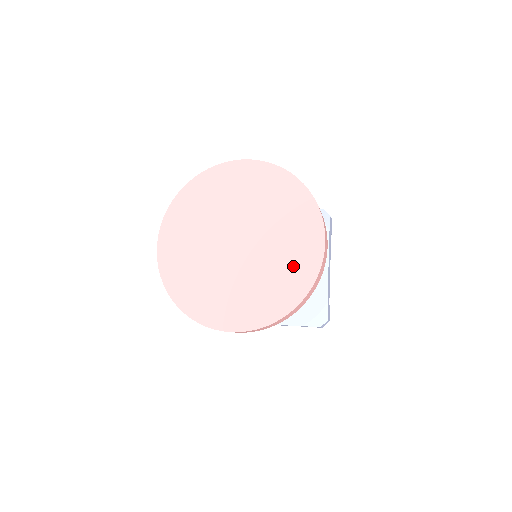
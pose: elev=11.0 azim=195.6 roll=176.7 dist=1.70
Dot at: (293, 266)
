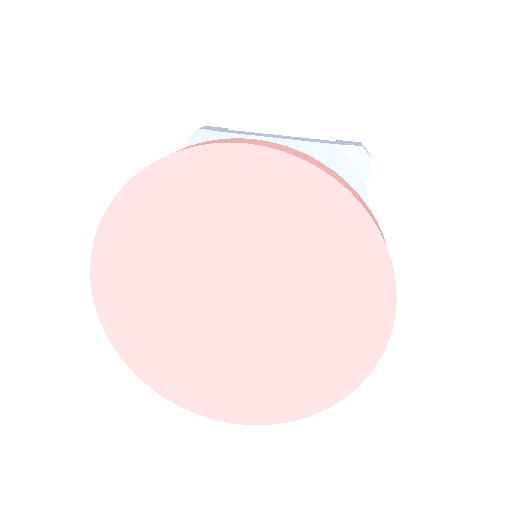
Dot at: (332, 352)
